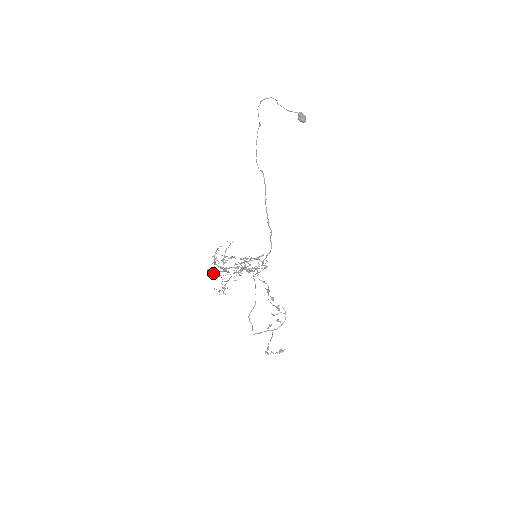
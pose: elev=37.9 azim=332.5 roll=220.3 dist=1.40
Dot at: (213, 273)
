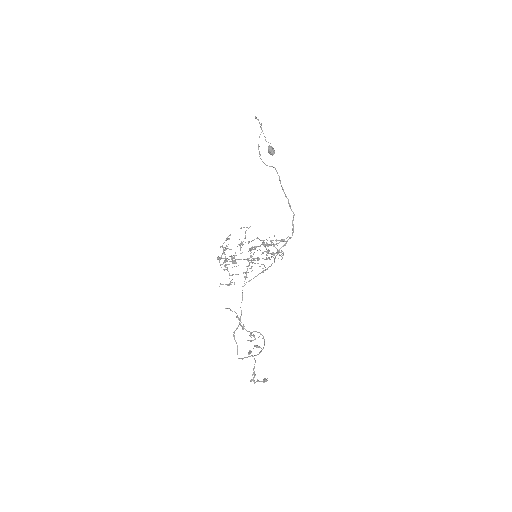
Dot at: (225, 261)
